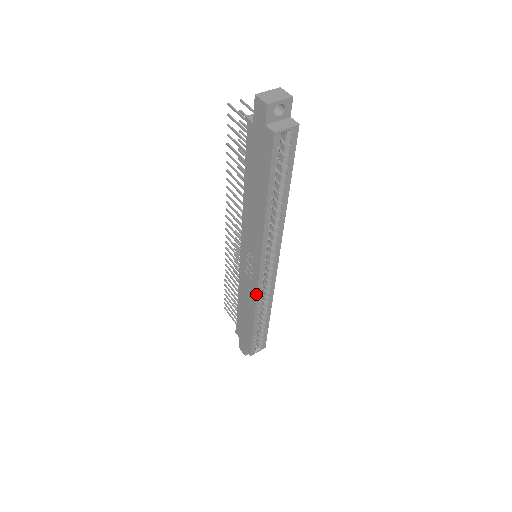
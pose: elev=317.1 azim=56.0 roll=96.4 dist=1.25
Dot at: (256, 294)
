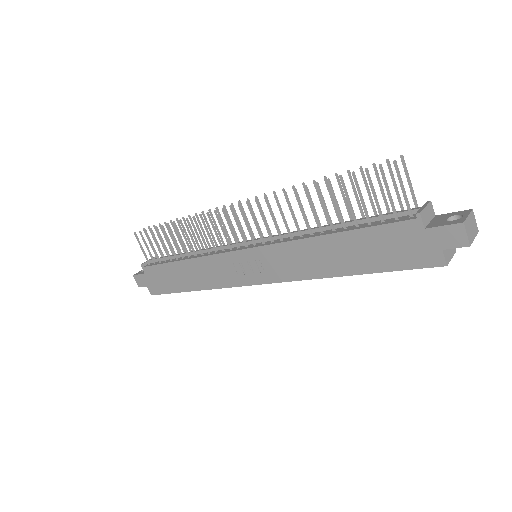
Dot at: (231, 286)
